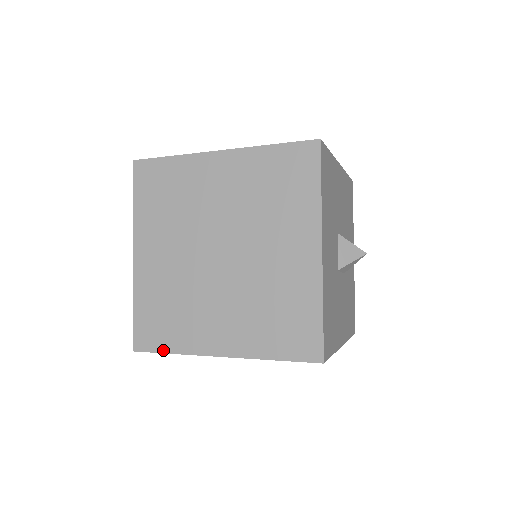
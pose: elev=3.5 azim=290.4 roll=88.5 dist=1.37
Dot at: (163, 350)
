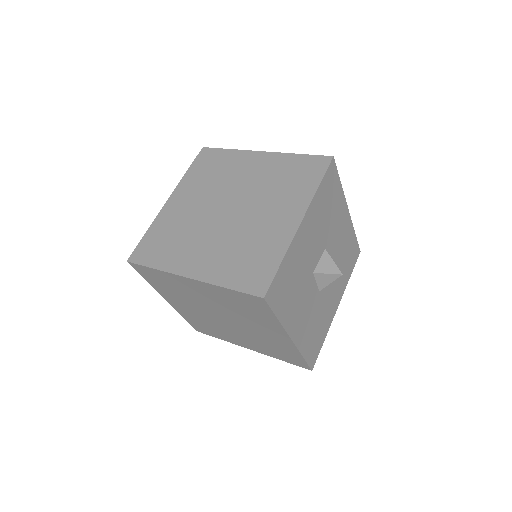
Dot at: (149, 265)
